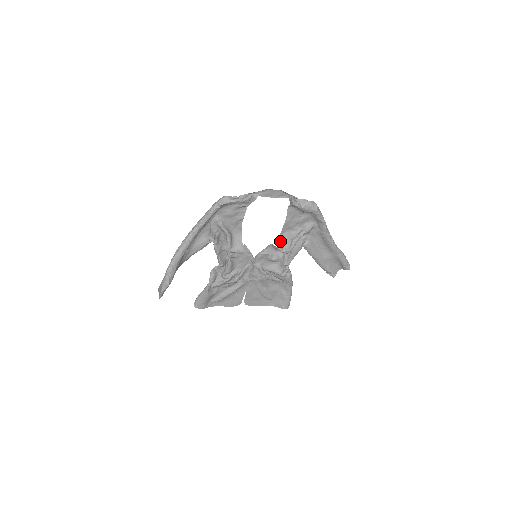
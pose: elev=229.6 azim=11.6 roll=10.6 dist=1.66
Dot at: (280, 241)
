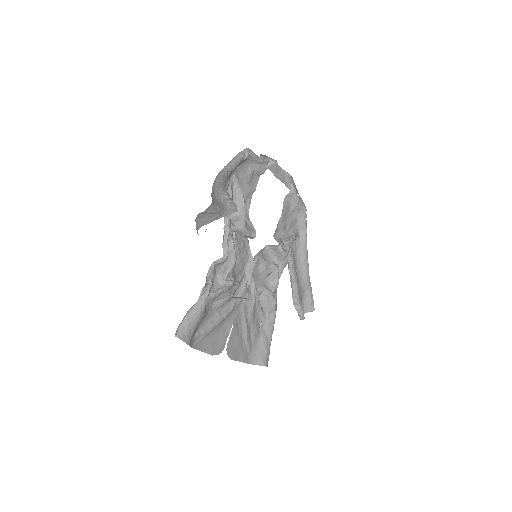
Dot at: (279, 239)
